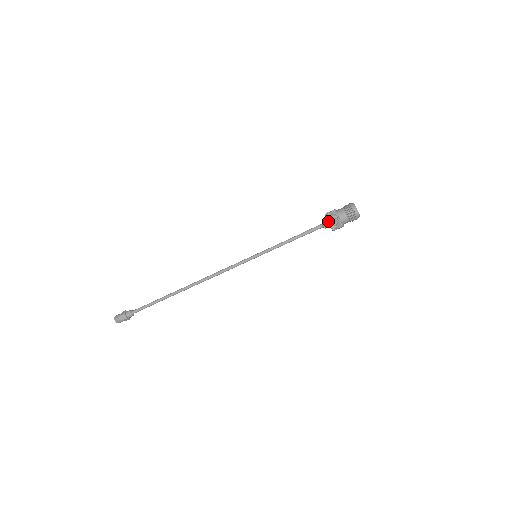
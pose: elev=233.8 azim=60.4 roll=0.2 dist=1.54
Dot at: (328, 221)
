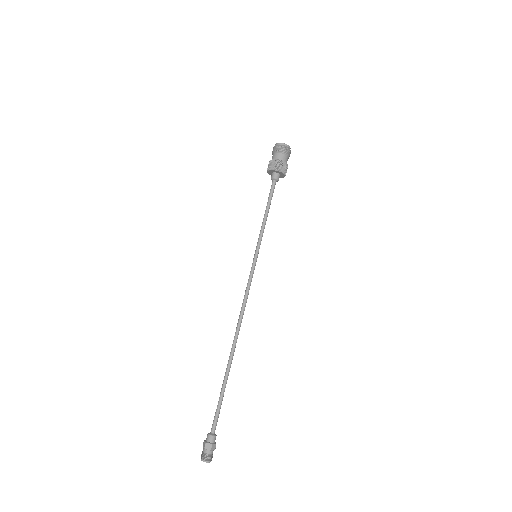
Dot at: (267, 171)
